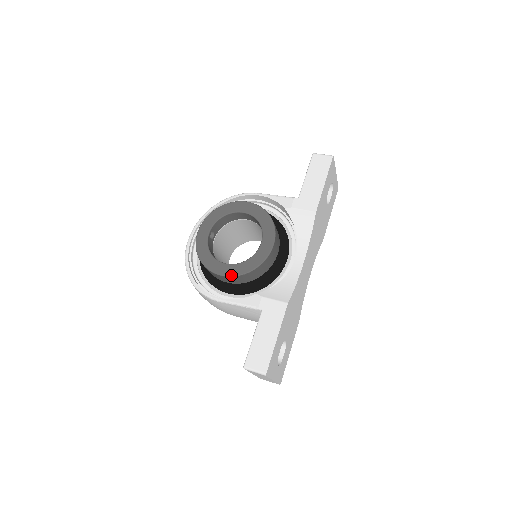
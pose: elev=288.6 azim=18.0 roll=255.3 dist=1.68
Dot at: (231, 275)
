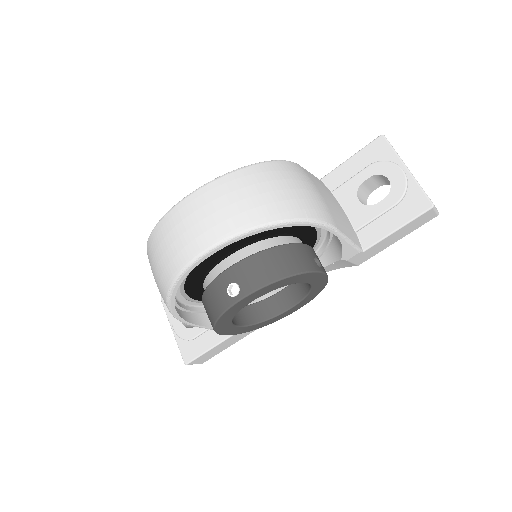
Dot at: occluded
